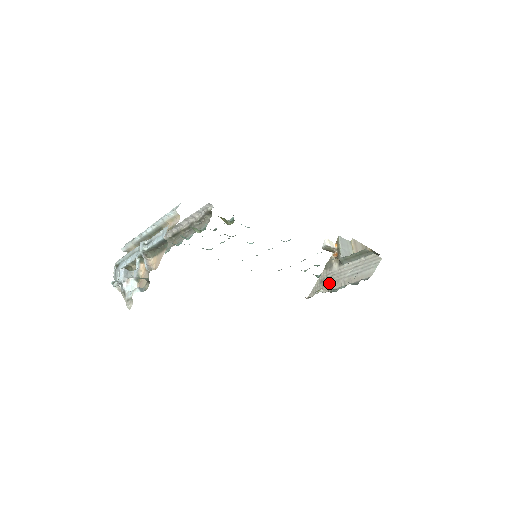
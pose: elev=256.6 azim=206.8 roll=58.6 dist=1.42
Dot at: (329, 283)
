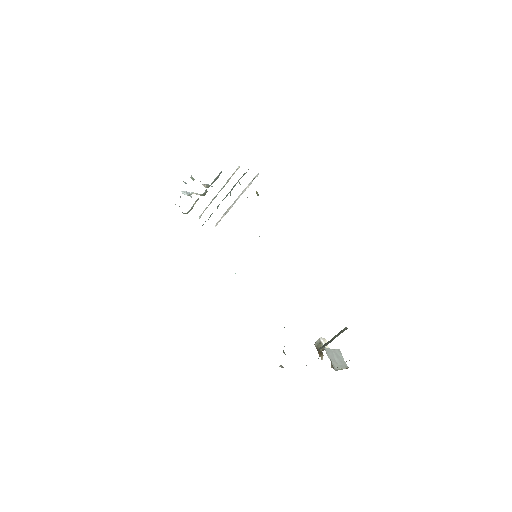
Dot at: occluded
